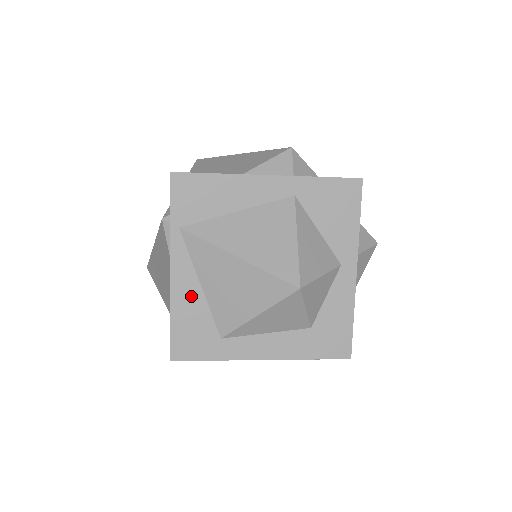
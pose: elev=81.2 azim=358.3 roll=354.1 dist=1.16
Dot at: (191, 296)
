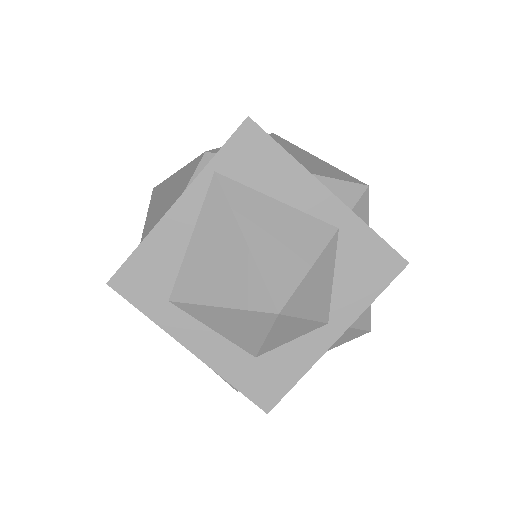
Dot at: (174, 241)
